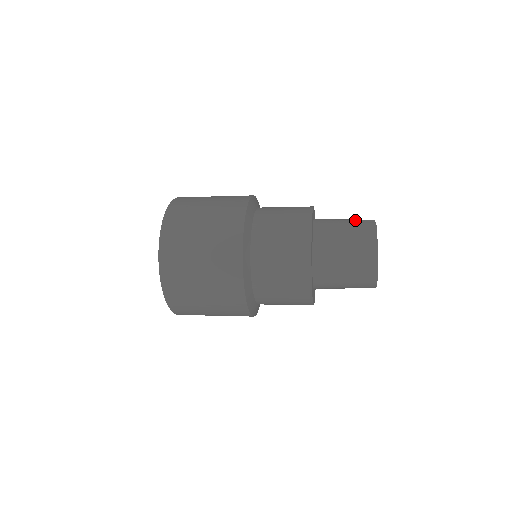
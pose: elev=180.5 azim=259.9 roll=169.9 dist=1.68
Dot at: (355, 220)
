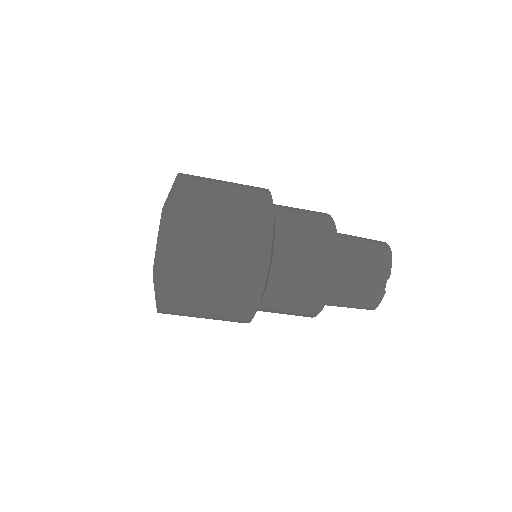
Dot at: occluded
